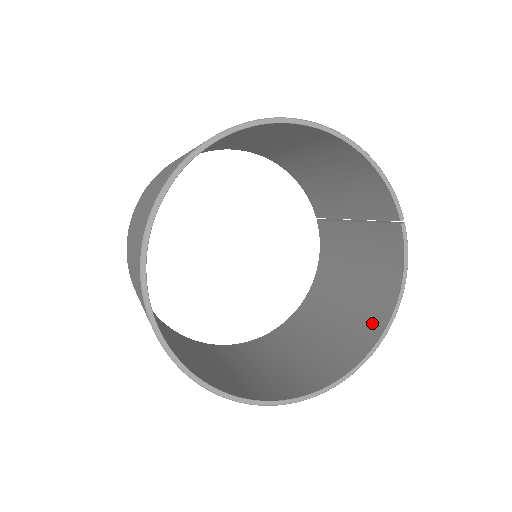
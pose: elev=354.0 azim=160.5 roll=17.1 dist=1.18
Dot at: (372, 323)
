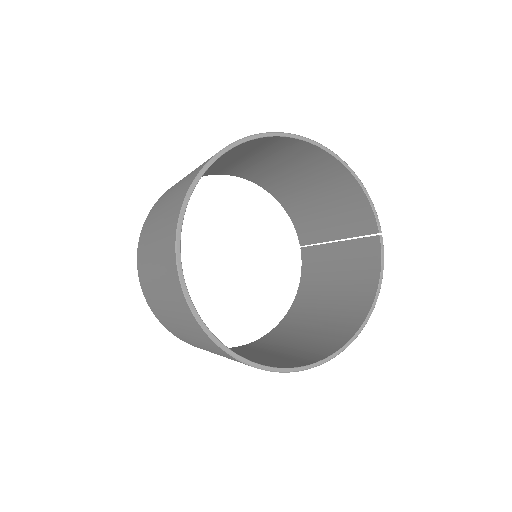
Dot at: (352, 319)
